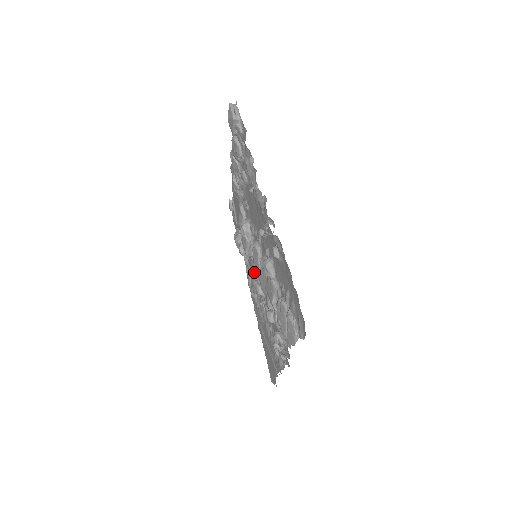
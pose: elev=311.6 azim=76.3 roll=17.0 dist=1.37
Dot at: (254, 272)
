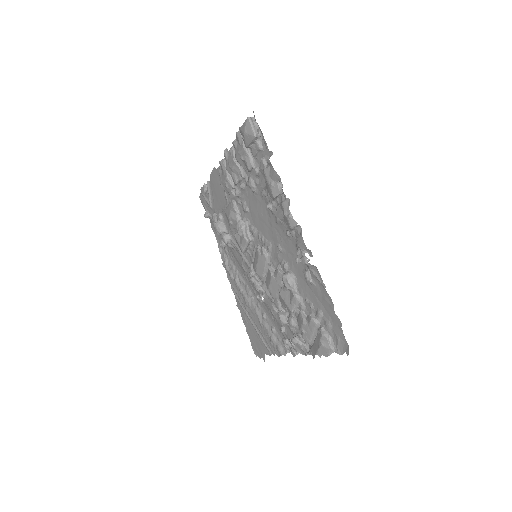
Dot at: (242, 262)
